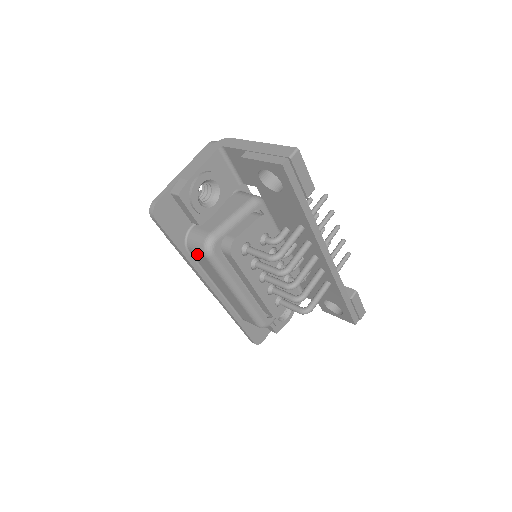
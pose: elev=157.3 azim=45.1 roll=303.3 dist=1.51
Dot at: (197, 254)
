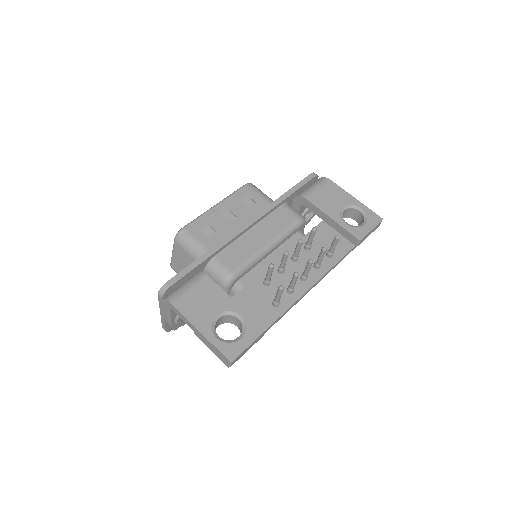
Dot at: occluded
